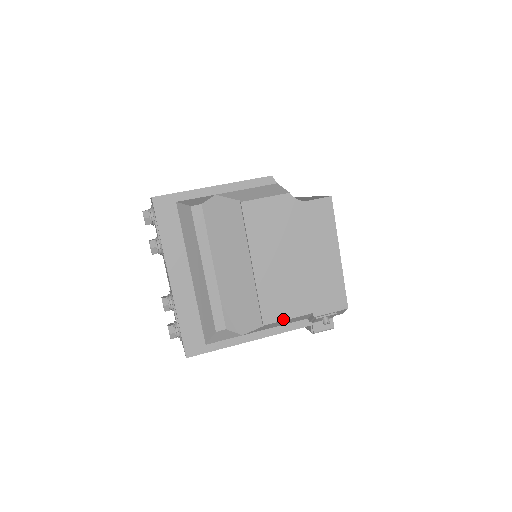
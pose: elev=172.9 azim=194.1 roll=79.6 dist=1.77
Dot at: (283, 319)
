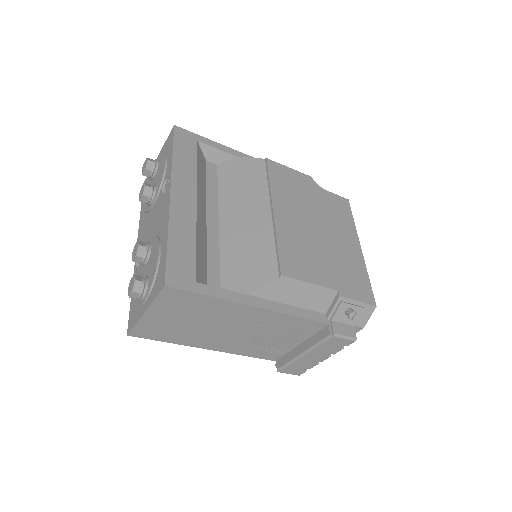
Dot at: (304, 280)
